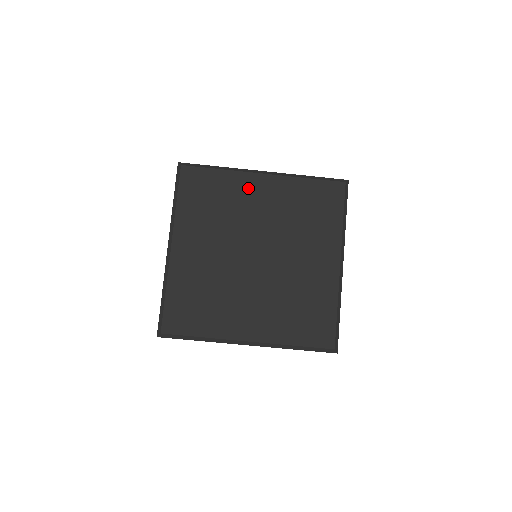
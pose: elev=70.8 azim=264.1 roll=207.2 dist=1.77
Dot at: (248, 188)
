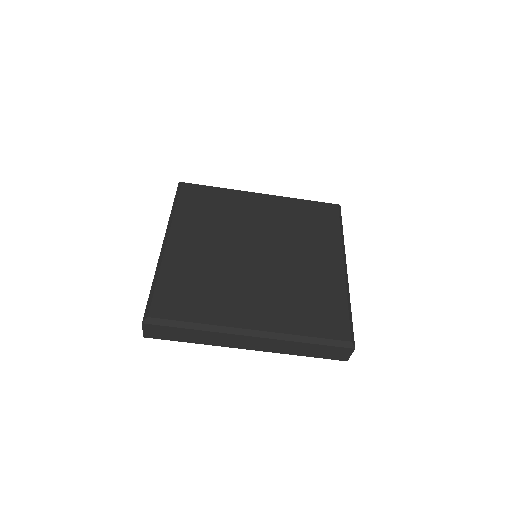
Dot at: (246, 202)
